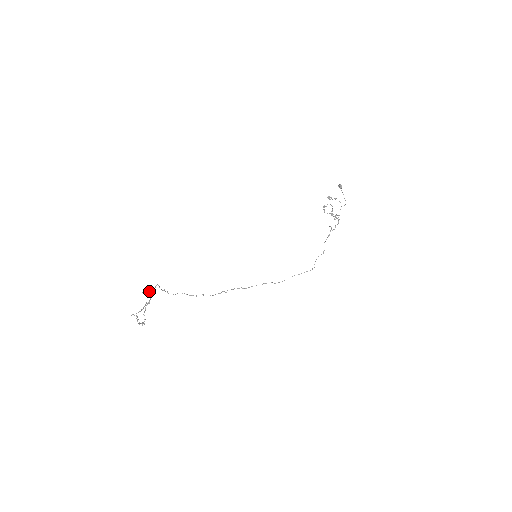
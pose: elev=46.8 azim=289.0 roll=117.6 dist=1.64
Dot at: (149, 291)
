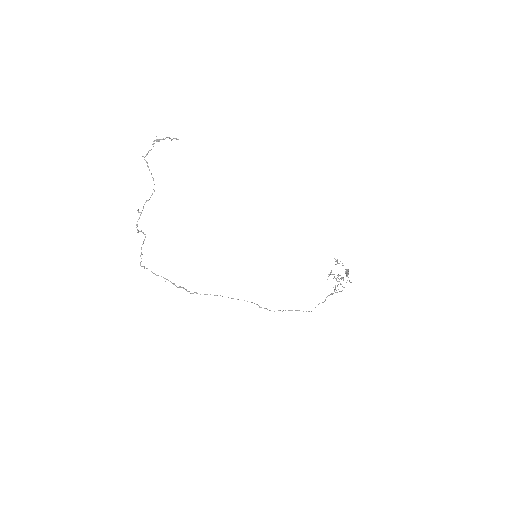
Dot at: occluded
